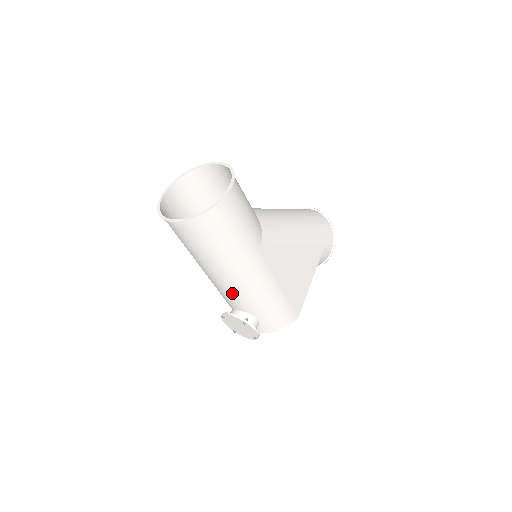
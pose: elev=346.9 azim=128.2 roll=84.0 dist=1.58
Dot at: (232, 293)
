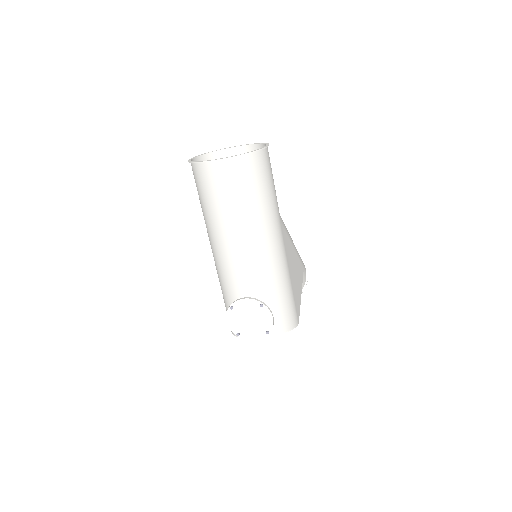
Dot at: (251, 268)
